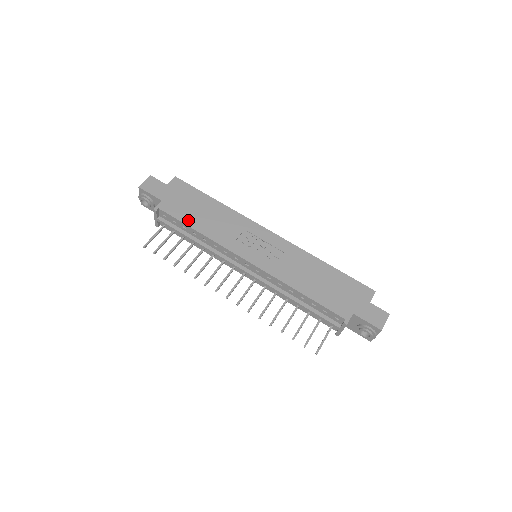
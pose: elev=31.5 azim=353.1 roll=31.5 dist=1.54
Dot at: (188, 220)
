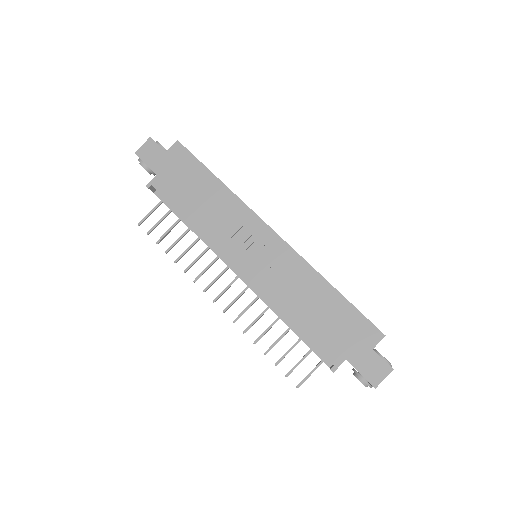
Dot at: (181, 205)
